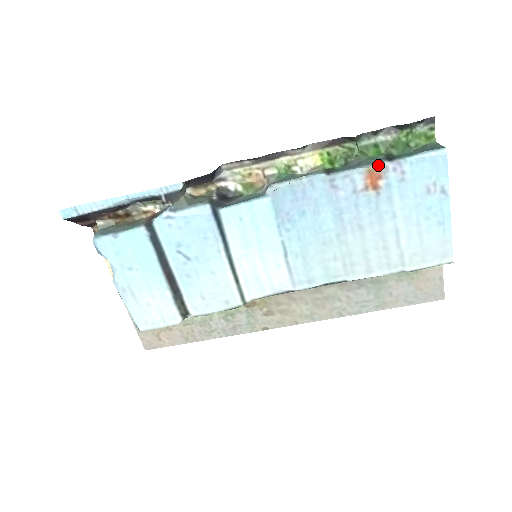
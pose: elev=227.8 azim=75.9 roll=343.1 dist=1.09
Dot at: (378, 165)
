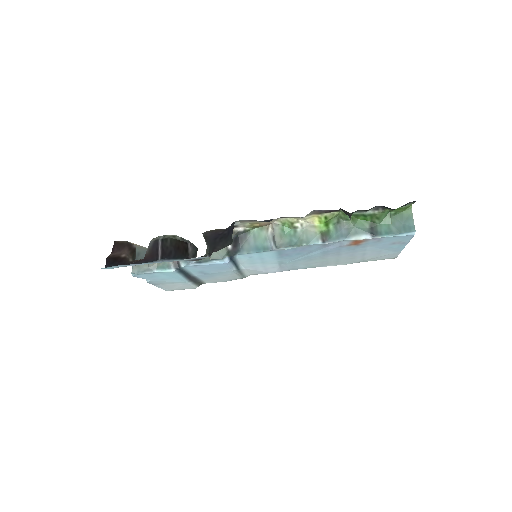
Dot at: (363, 238)
